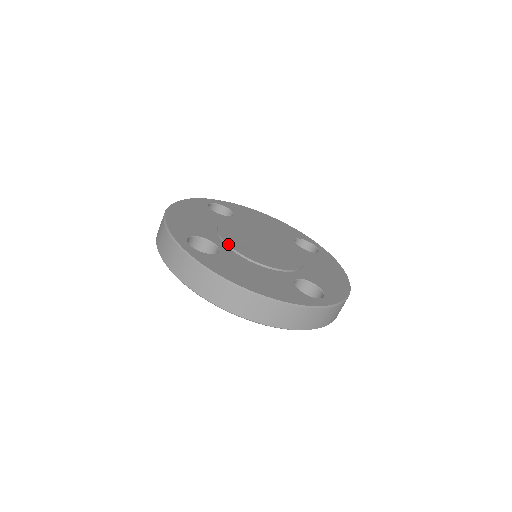
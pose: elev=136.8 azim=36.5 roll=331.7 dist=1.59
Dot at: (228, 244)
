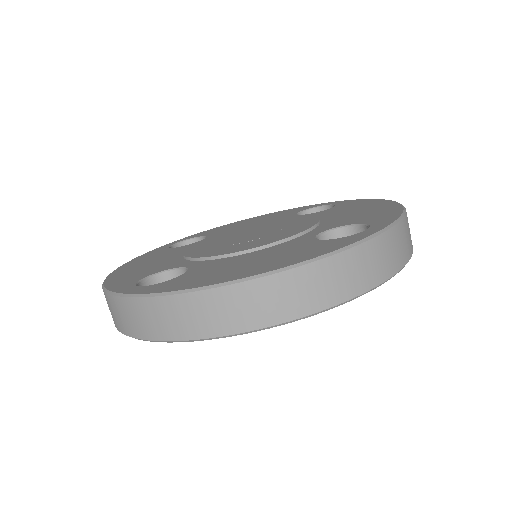
Dot at: (199, 257)
